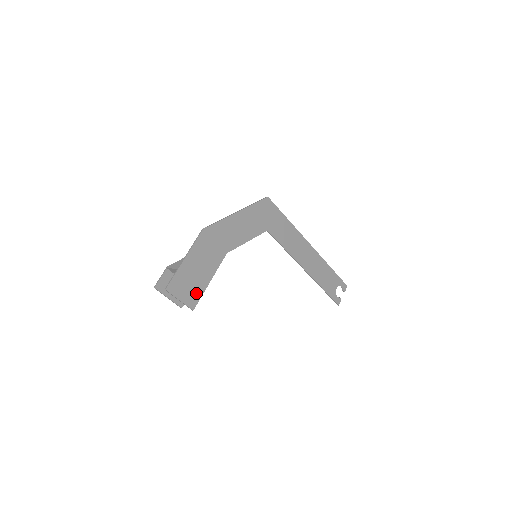
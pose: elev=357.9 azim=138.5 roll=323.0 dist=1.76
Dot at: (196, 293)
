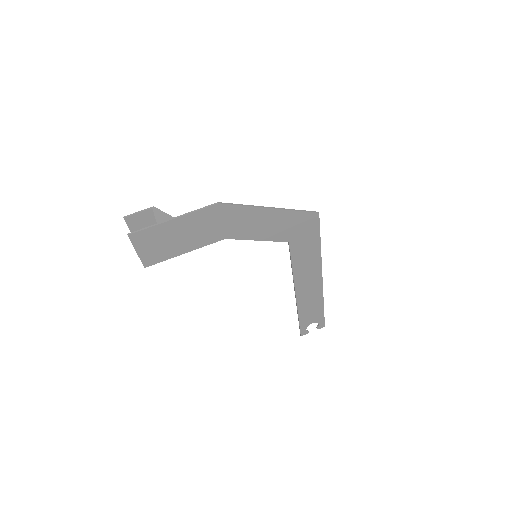
Dot at: (160, 255)
